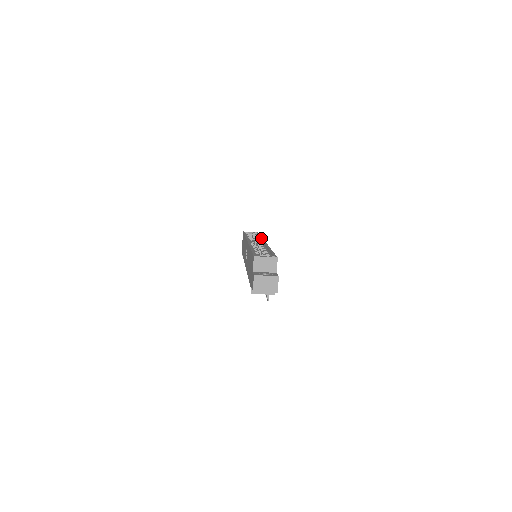
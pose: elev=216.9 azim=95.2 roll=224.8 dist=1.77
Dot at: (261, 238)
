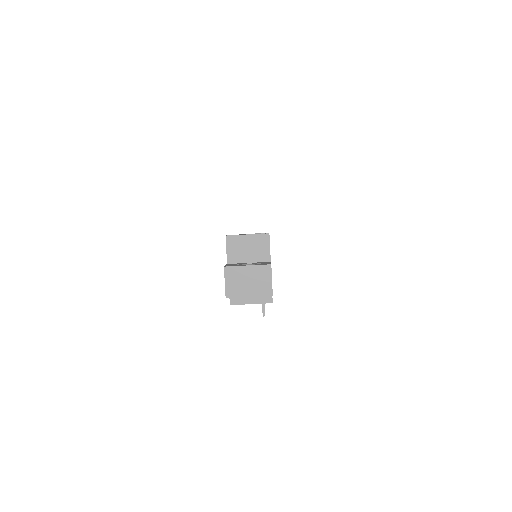
Dot at: occluded
